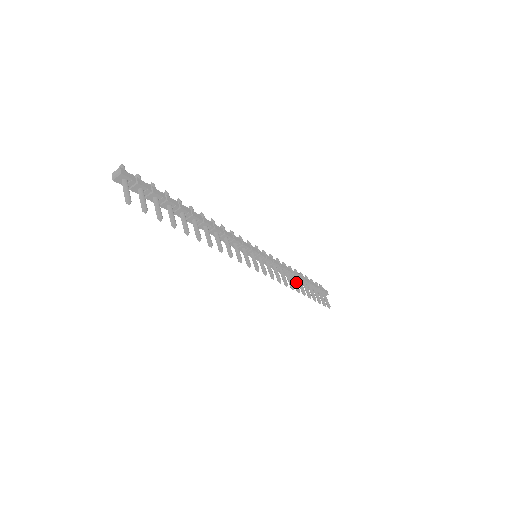
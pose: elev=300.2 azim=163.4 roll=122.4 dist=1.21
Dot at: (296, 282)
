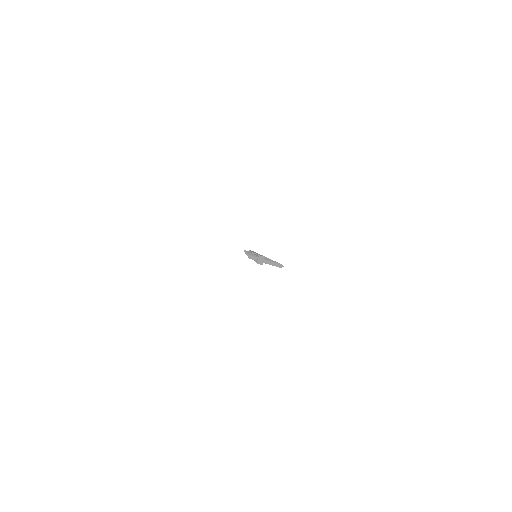
Dot at: occluded
